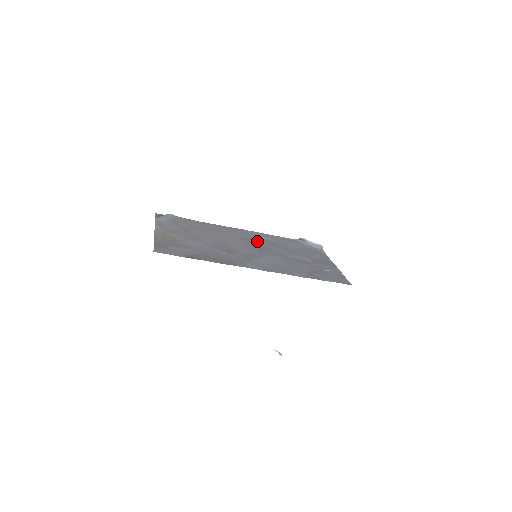
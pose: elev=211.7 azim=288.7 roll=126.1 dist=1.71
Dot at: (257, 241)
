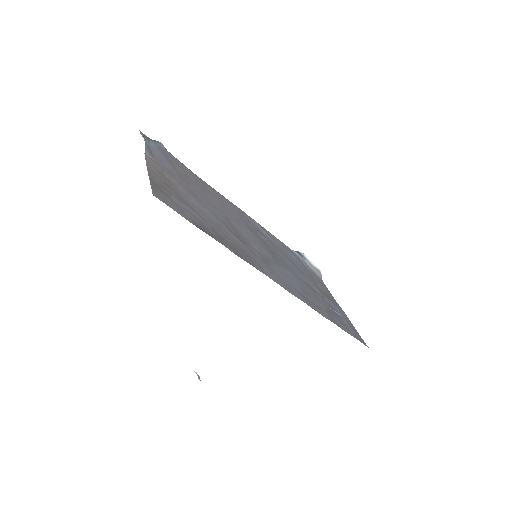
Dot at: (261, 235)
